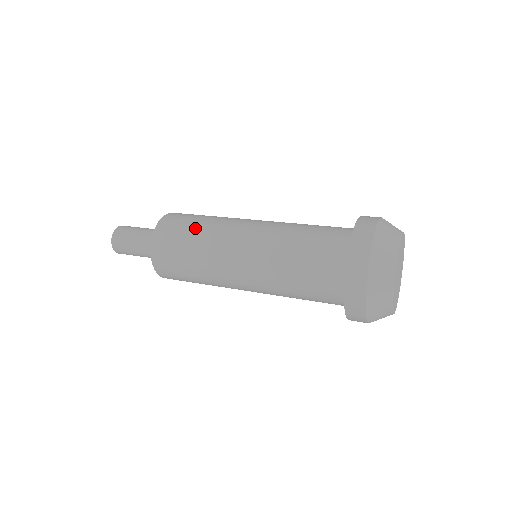
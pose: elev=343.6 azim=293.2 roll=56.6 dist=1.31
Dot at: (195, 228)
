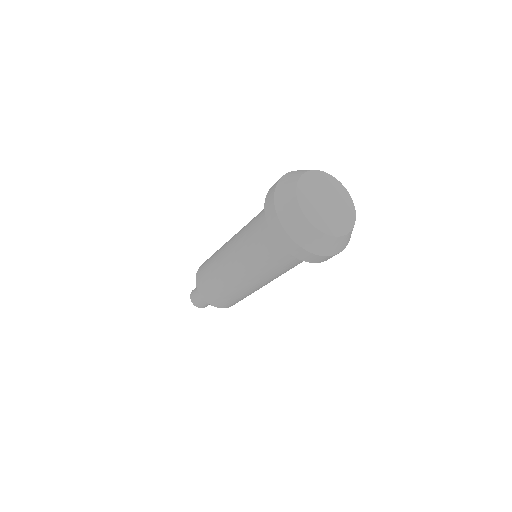
Dot at: (214, 254)
